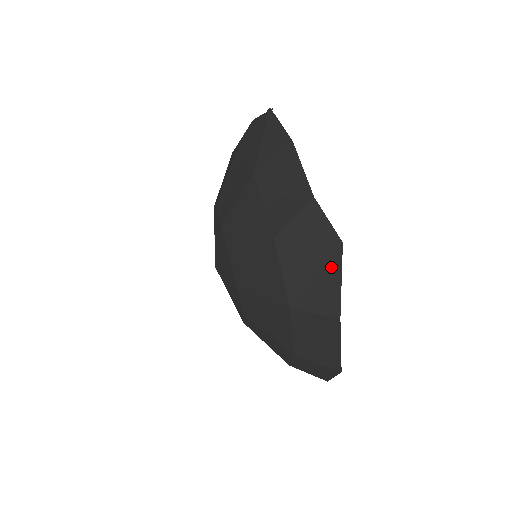
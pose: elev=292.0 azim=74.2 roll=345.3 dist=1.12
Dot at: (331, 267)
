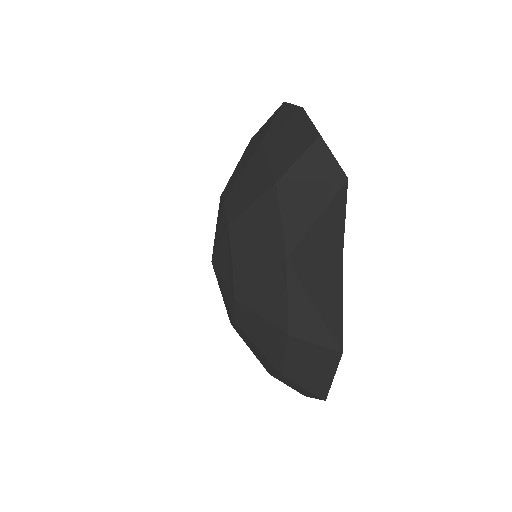
Dot at: (335, 205)
